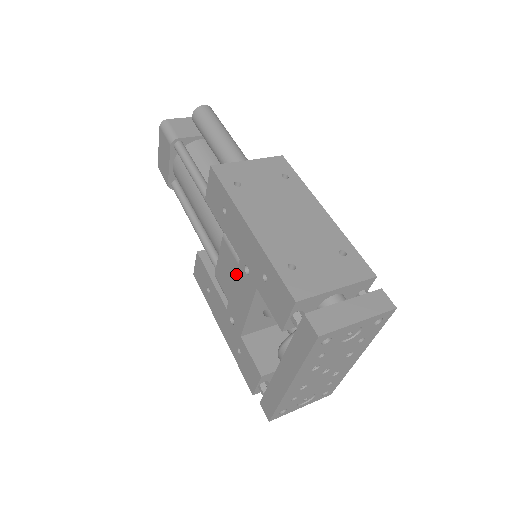
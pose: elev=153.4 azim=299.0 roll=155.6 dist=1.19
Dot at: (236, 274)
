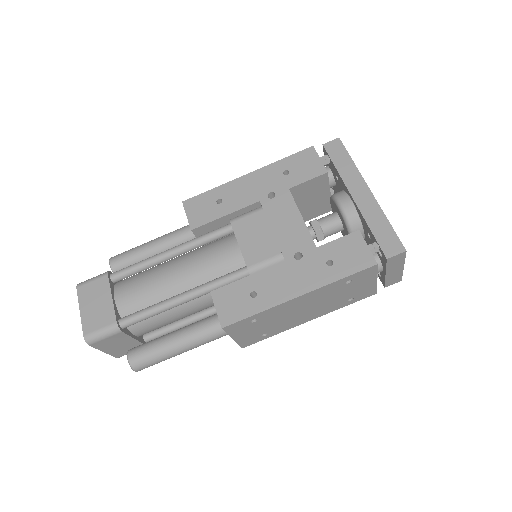
Dot at: (266, 215)
